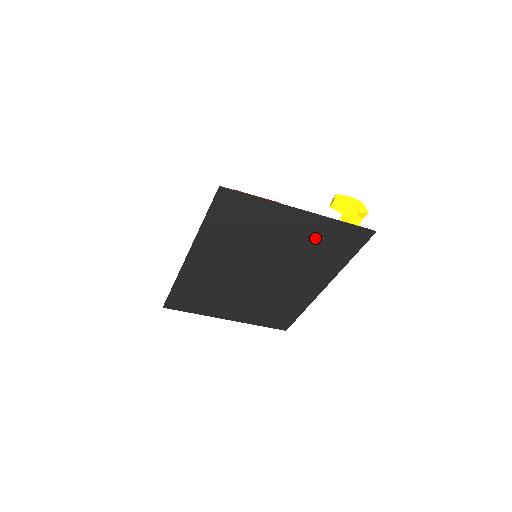
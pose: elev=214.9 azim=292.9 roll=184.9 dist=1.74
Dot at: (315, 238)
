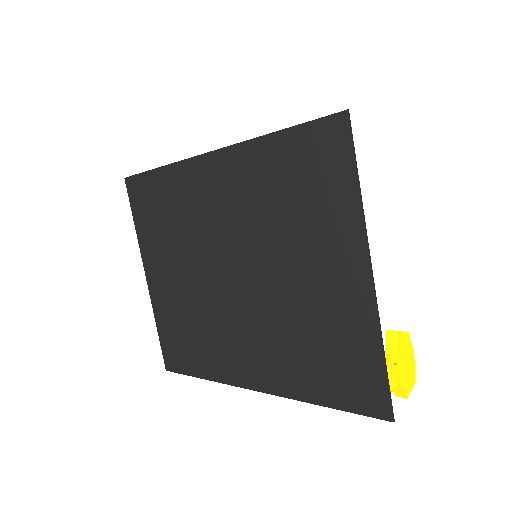
Dot at: (331, 324)
